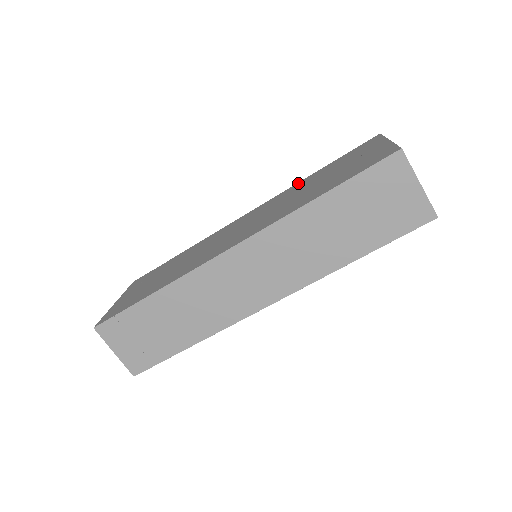
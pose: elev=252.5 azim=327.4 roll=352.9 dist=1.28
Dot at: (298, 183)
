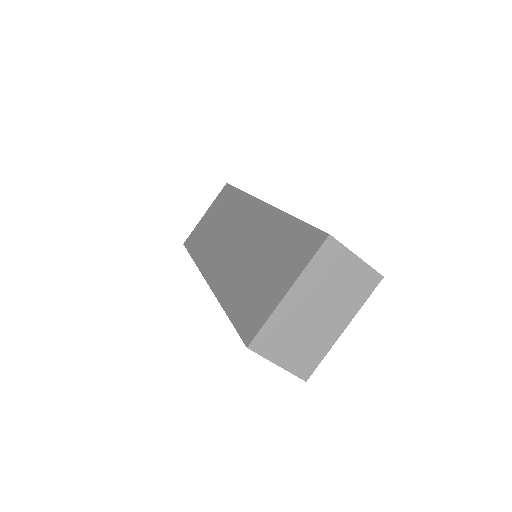
Dot at: (281, 216)
